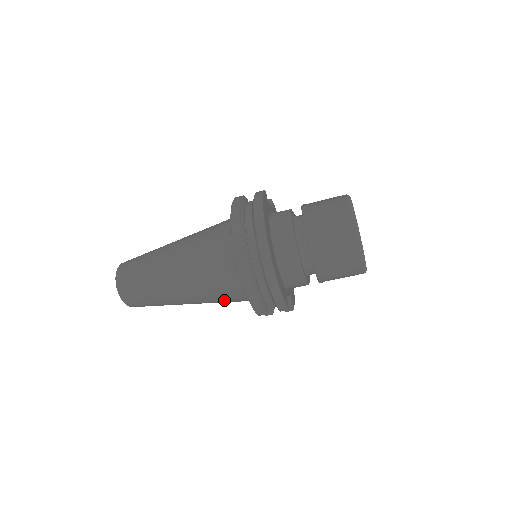
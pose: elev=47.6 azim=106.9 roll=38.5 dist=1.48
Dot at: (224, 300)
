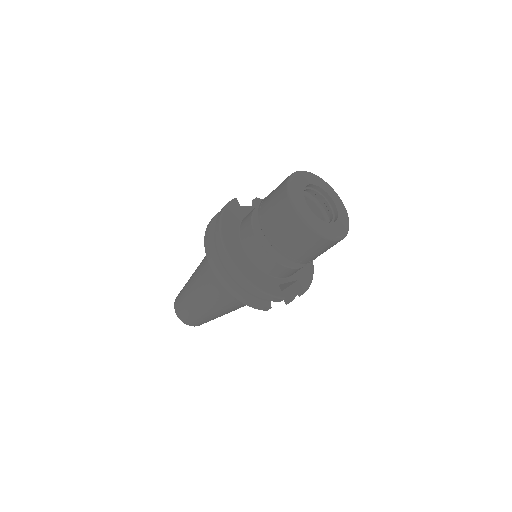
Dot at: (244, 304)
